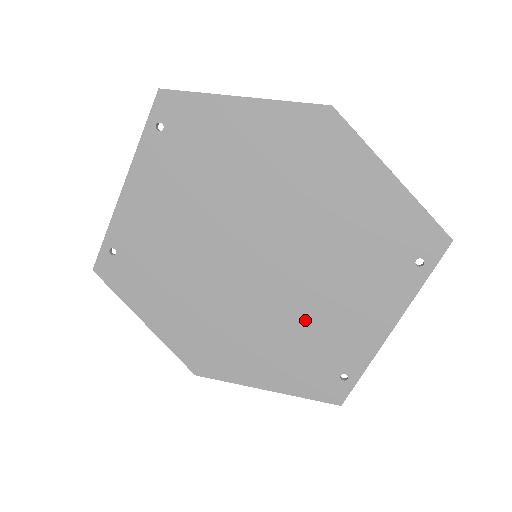
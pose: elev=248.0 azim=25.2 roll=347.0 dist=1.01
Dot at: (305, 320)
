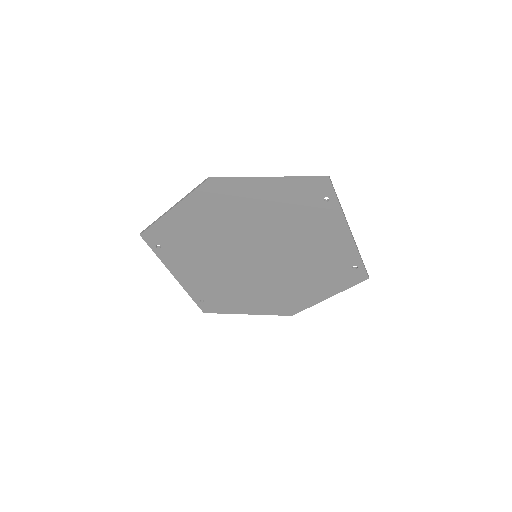
Dot at: (308, 261)
